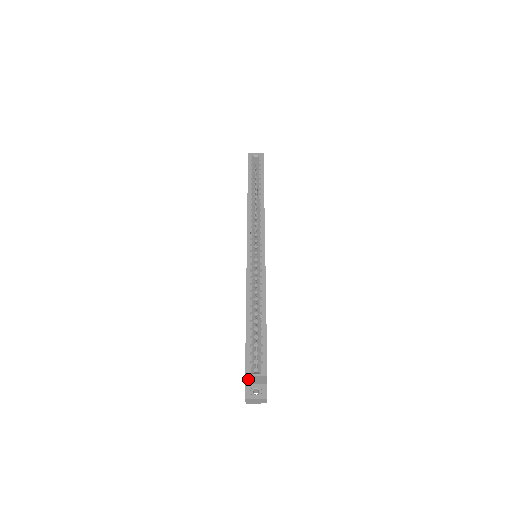
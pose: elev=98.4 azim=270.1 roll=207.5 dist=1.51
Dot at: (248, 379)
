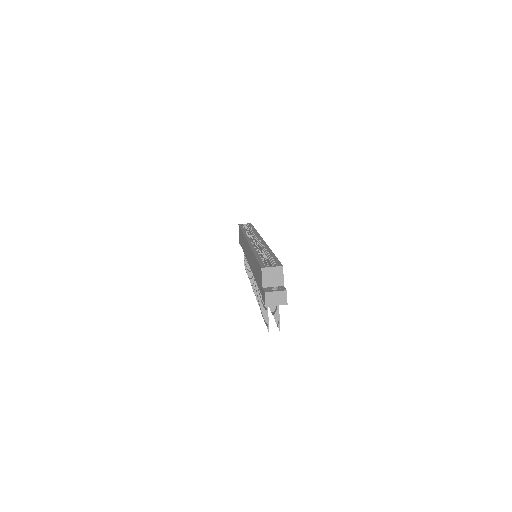
Dot at: (264, 276)
